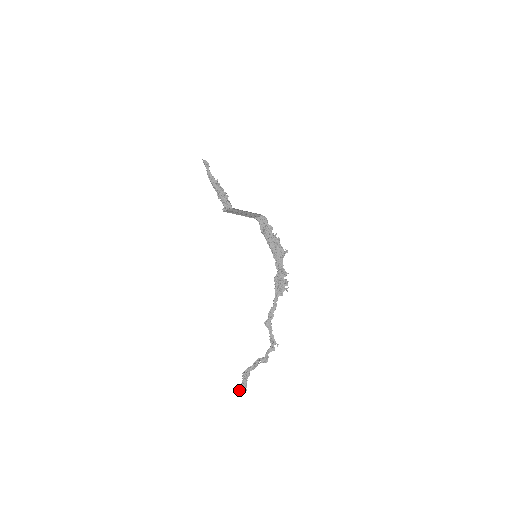
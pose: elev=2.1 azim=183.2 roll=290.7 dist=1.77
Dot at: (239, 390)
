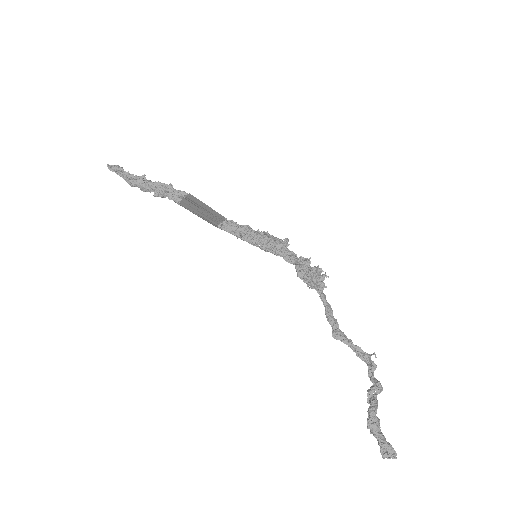
Dot at: (386, 457)
